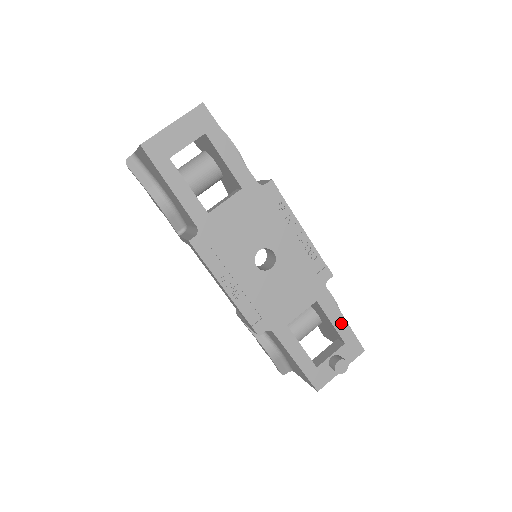
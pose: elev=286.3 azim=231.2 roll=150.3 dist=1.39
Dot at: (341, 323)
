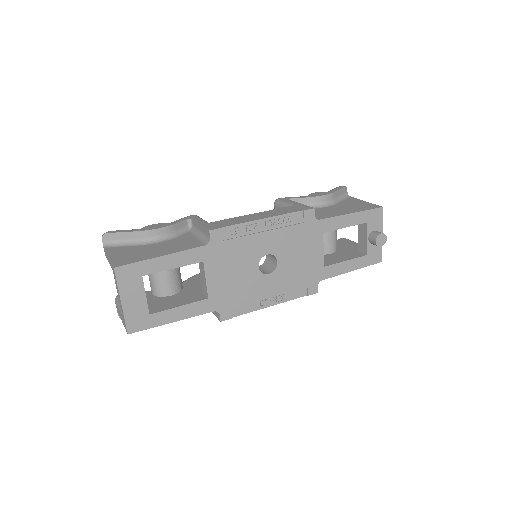
Dot at: (351, 219)
